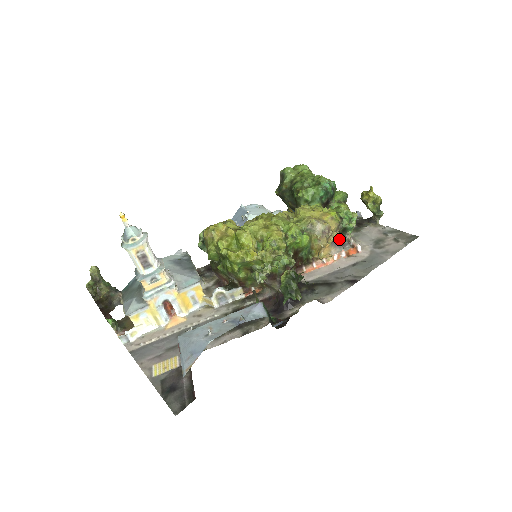
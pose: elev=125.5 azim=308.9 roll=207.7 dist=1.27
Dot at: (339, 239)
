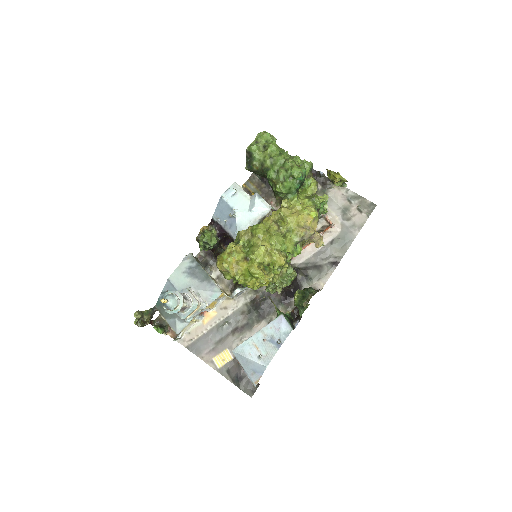
Dot at: occluded
